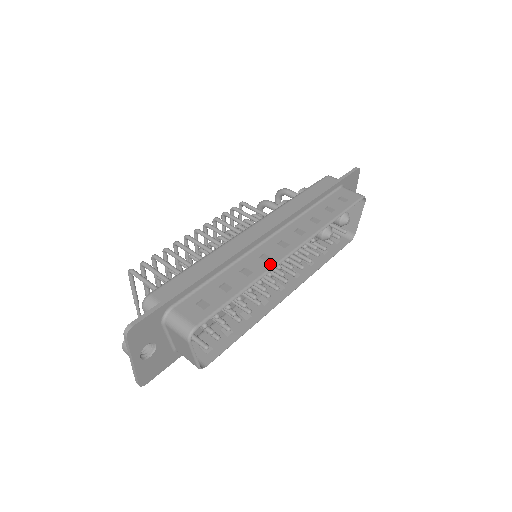
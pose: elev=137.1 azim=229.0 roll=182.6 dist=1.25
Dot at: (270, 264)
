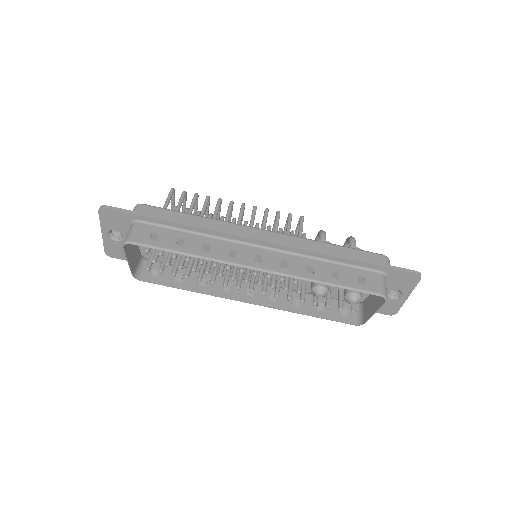
Dot at: (227, 259)
